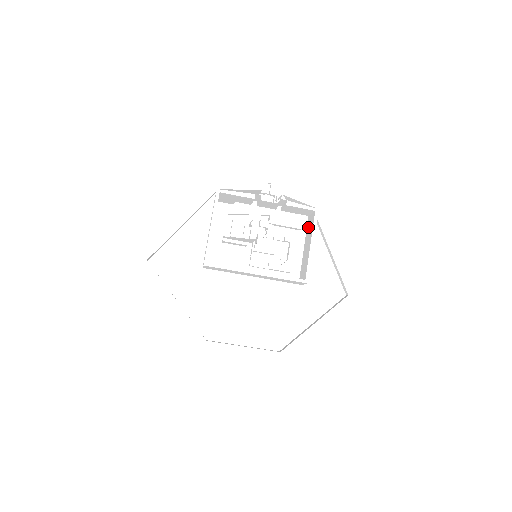
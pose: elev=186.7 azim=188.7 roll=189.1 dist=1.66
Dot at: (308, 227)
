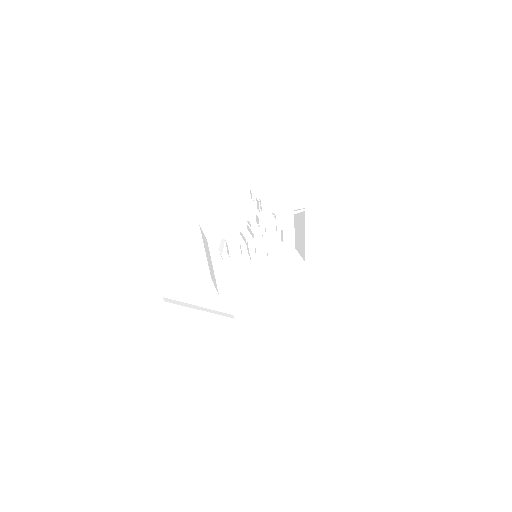
Dot at: occluded
